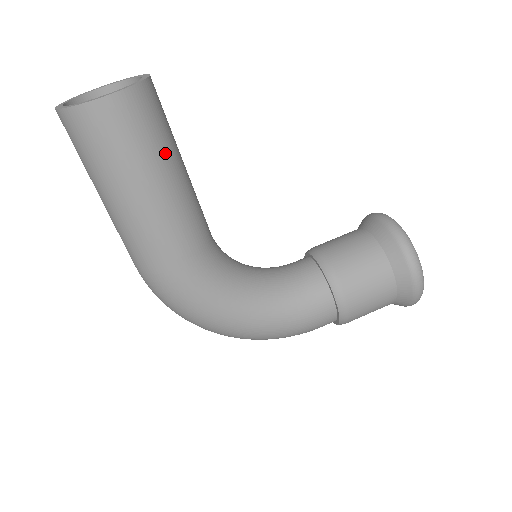
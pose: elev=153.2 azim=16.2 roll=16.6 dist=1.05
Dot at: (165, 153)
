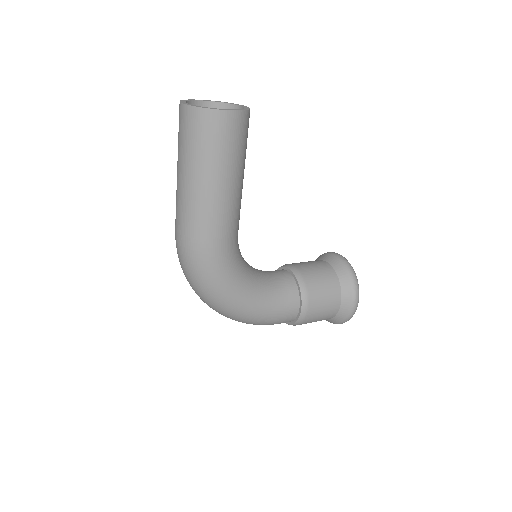
Dot at: (243, 161)
